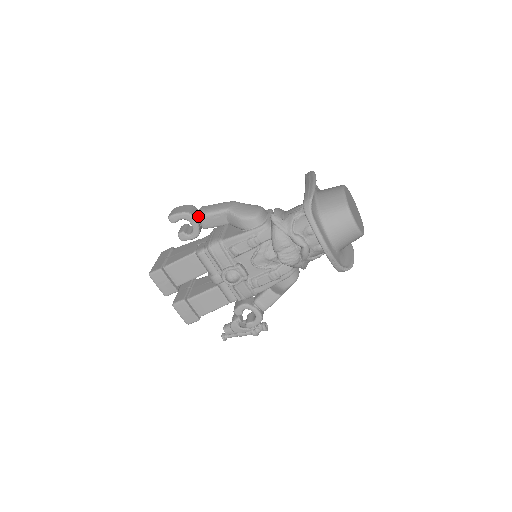
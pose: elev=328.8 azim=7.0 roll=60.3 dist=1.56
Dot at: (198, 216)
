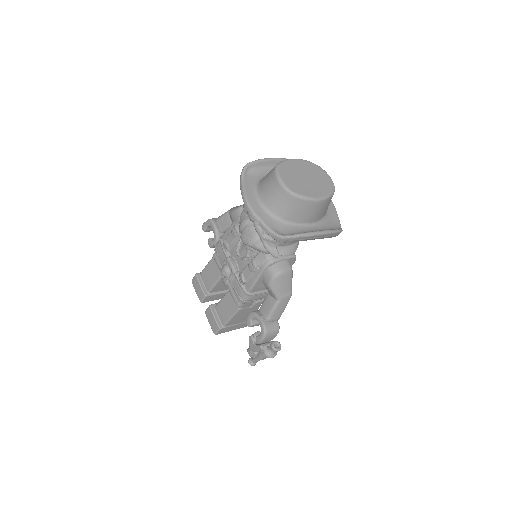
Dot at: (215, 221)
